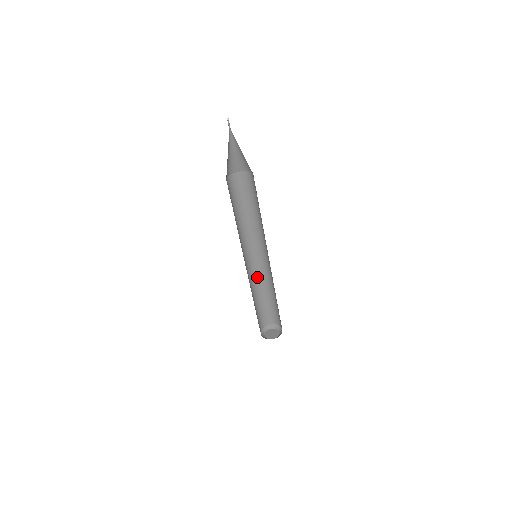
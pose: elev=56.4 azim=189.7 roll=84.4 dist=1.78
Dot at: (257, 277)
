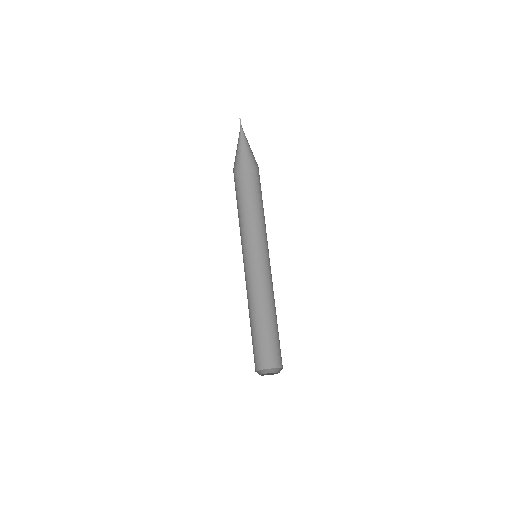
Dot at: (252, 295)
